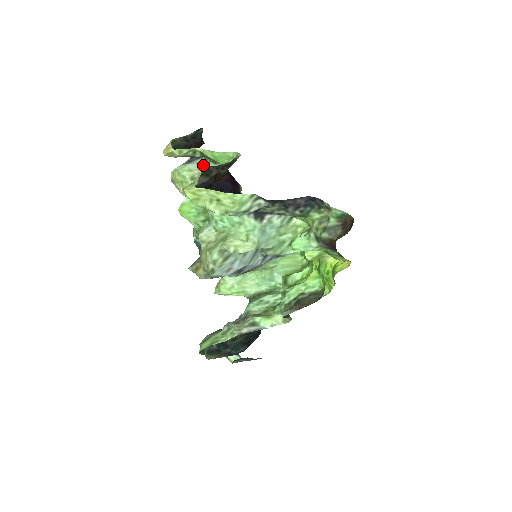
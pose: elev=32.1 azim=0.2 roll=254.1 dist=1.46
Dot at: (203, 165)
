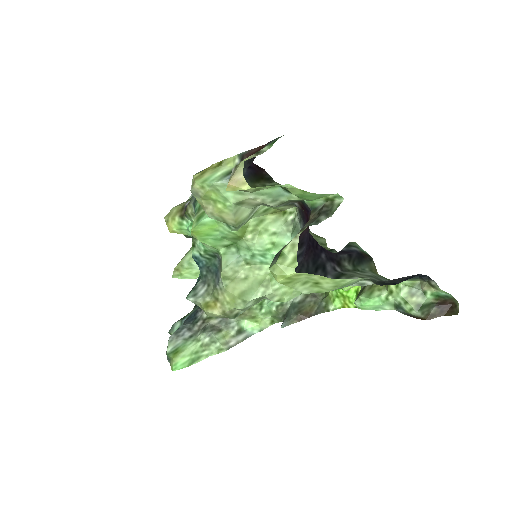
Dot at: occluded
